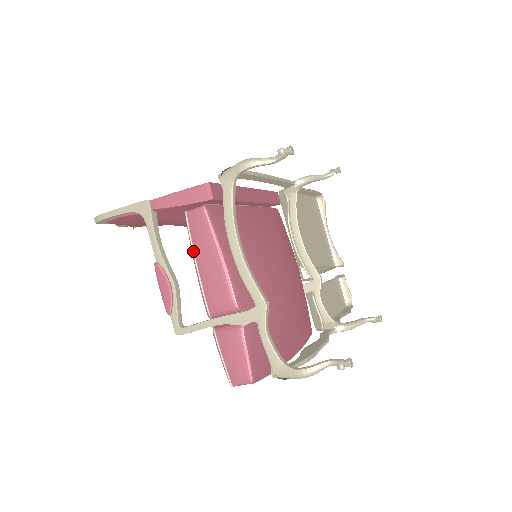
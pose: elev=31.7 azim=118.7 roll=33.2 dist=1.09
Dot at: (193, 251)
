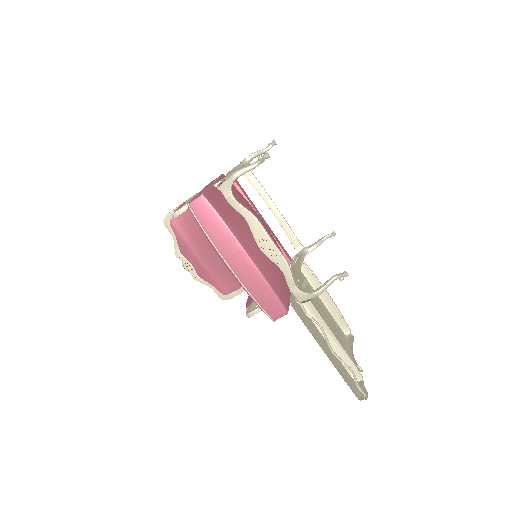
Dot at: occluded
